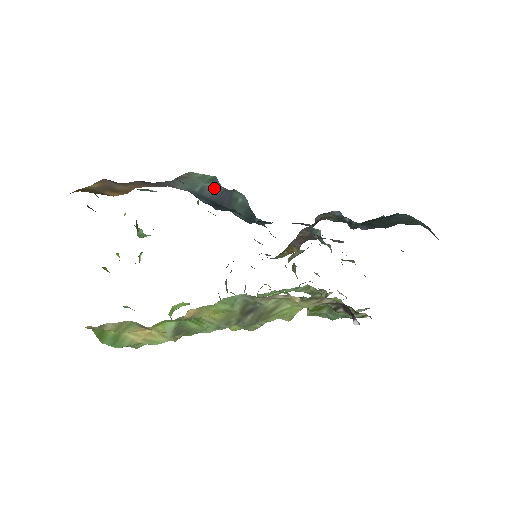
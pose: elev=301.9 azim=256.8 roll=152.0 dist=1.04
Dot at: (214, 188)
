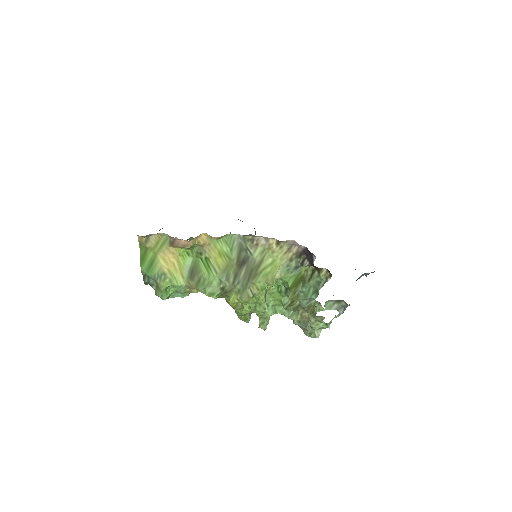
Dot at: occluded
